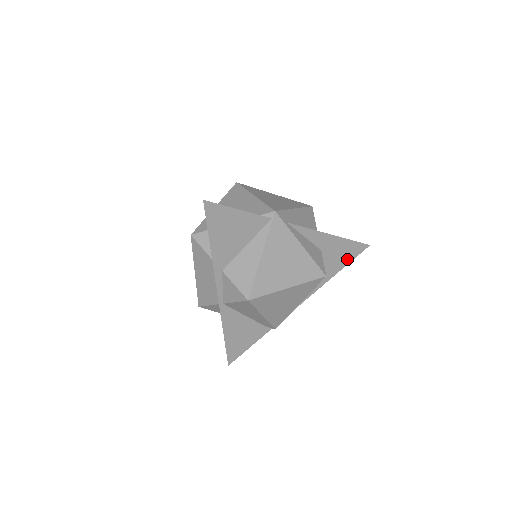
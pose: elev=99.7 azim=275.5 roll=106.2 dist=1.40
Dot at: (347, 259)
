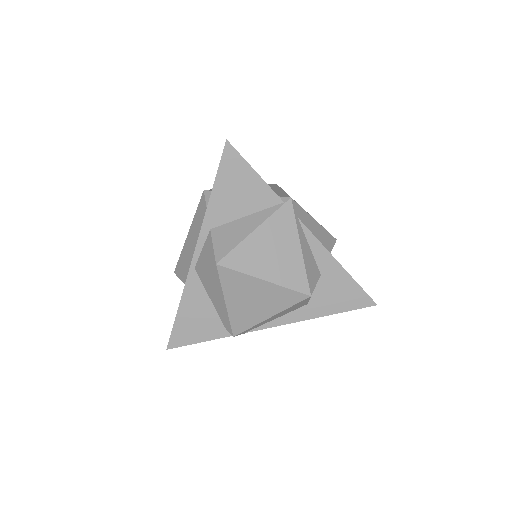
Dot at: (345, 305)
